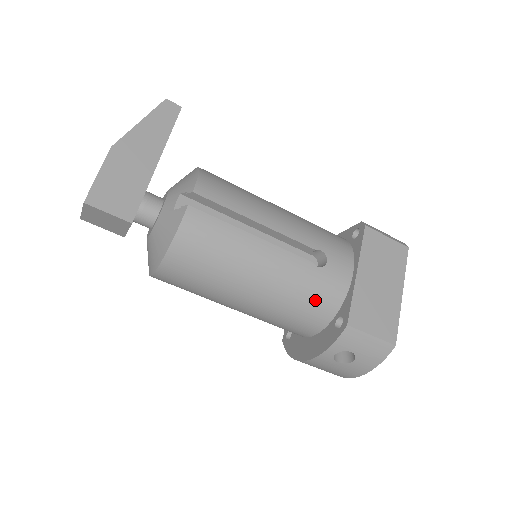
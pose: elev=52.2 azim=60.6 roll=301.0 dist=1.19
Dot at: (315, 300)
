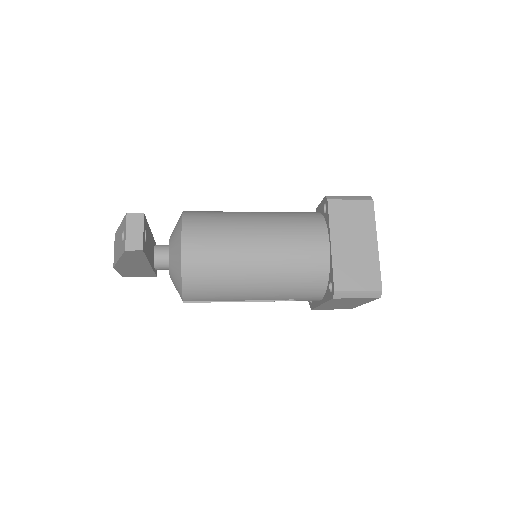
Dot at: occluded
